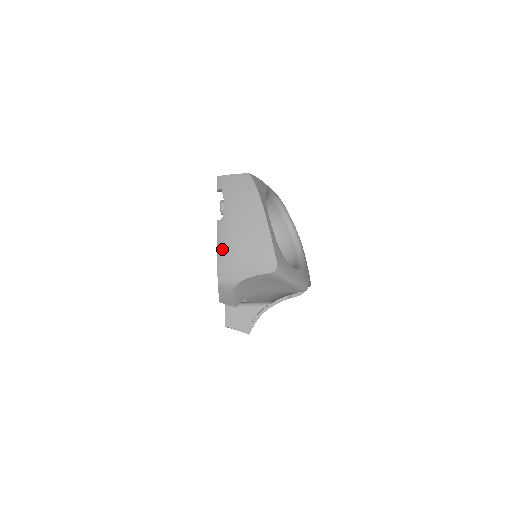
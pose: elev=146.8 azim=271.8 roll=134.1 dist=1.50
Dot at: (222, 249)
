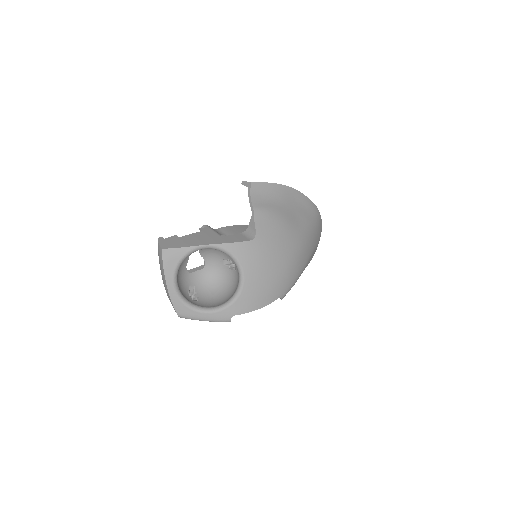
Dot at: occluded
